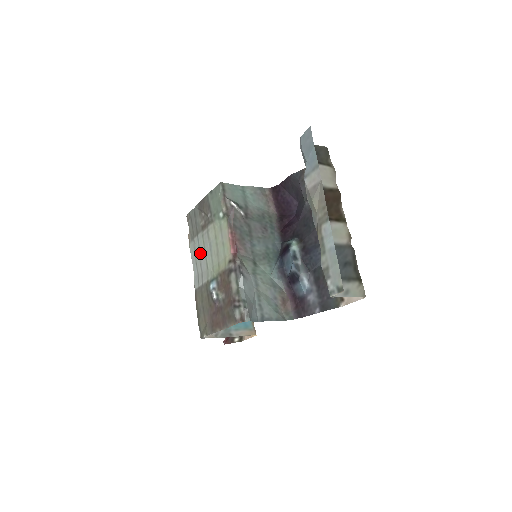
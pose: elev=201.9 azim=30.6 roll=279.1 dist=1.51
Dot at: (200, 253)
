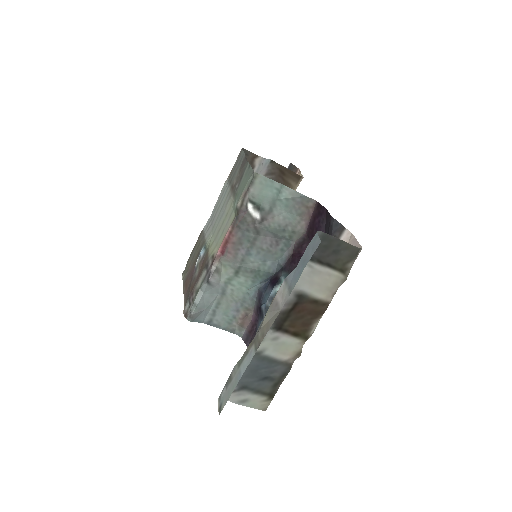
Dot at: (220, 205)
